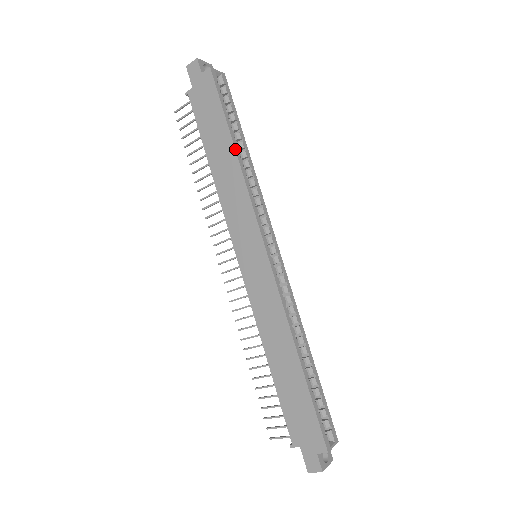
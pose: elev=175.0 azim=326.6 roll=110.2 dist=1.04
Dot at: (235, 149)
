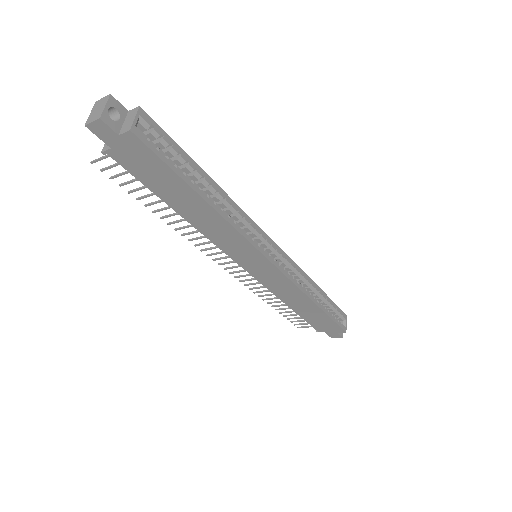
Dot at: (208, 203)
